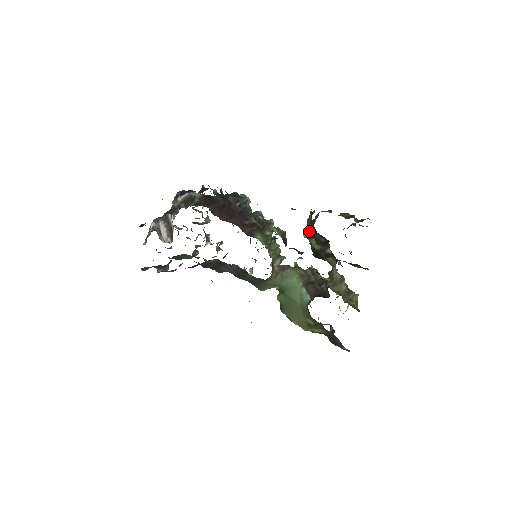
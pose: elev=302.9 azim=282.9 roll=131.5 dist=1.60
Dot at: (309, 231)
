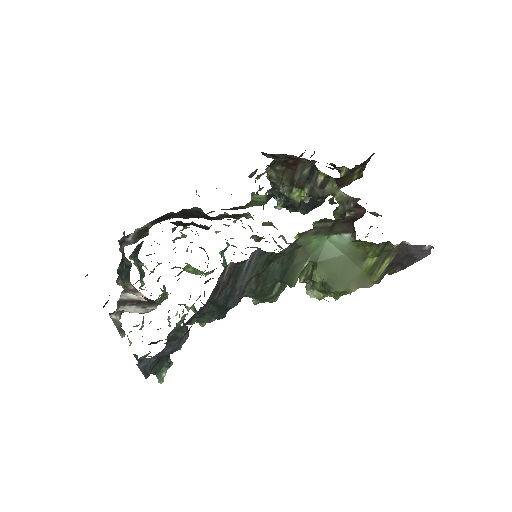
Dot at: (282, 189)
